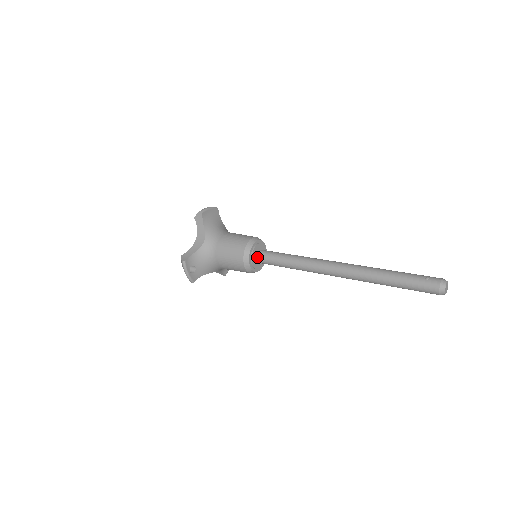
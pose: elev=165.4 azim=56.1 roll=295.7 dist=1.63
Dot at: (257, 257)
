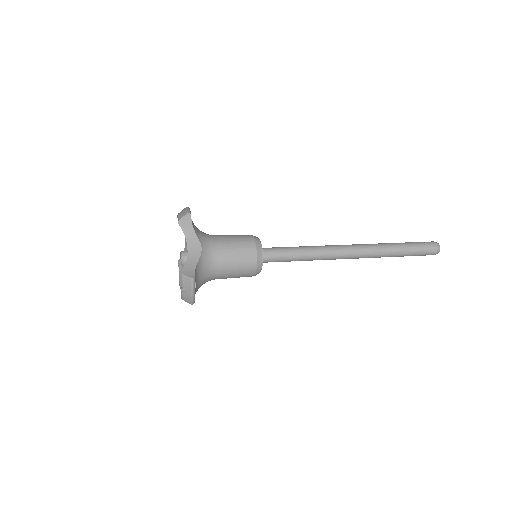
Dot at: (263, 256)
